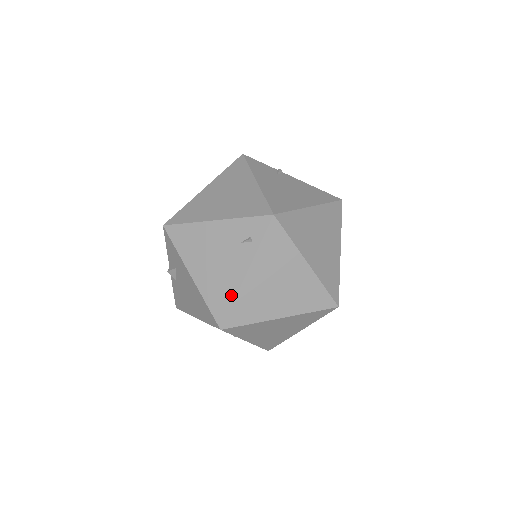
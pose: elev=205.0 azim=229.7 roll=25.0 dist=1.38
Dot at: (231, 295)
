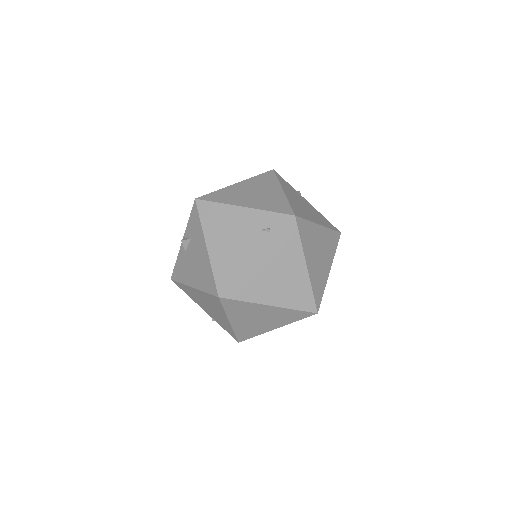
Dot at: (238, 270)
